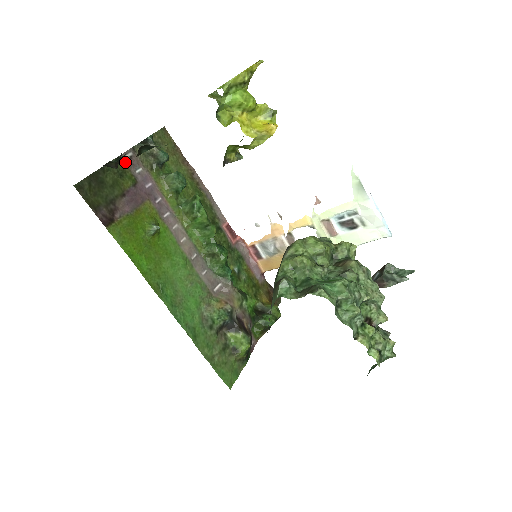
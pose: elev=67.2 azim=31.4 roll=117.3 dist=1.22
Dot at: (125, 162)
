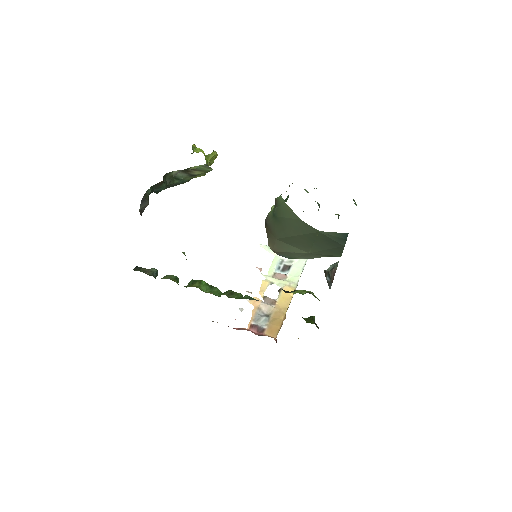
Dot at: occluded
